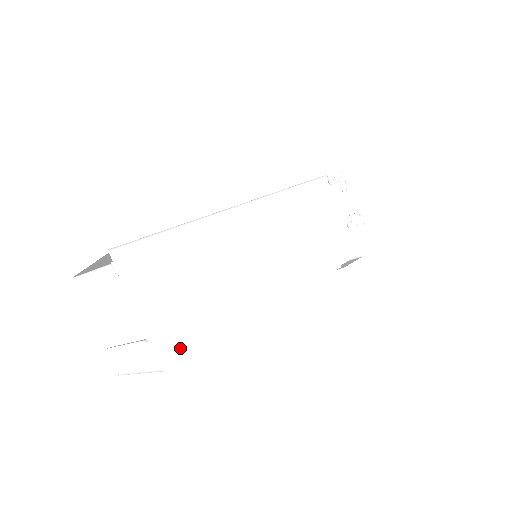
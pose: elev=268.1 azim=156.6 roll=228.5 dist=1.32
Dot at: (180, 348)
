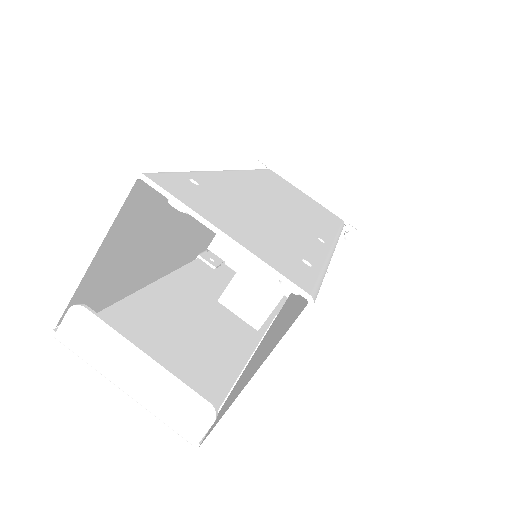
Dot at: occluded
